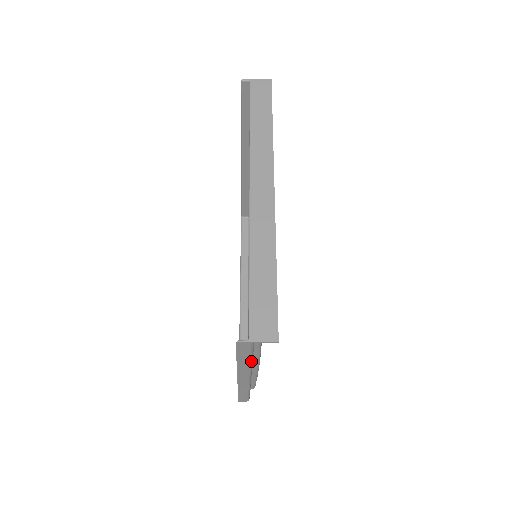
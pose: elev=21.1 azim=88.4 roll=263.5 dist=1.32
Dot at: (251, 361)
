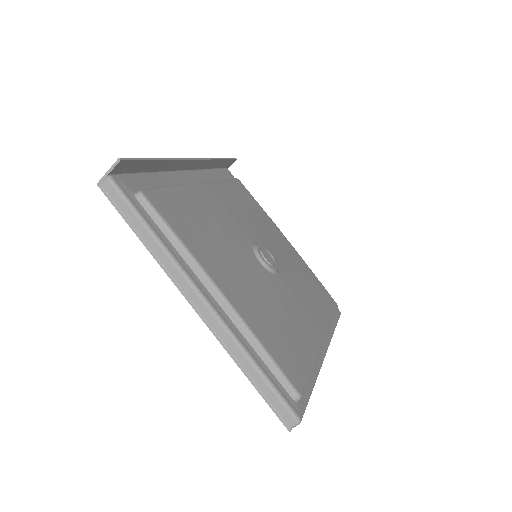
Dot at: (152, 232)
